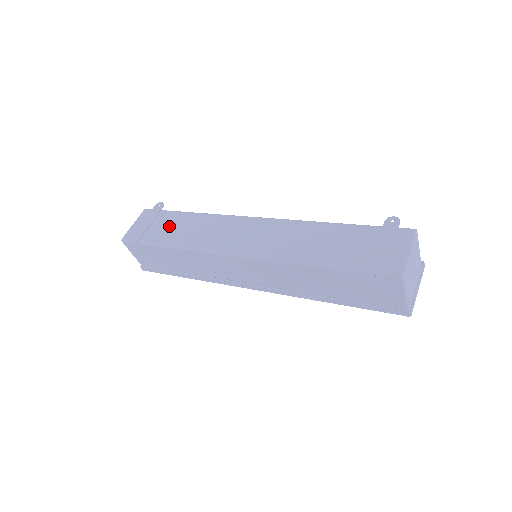
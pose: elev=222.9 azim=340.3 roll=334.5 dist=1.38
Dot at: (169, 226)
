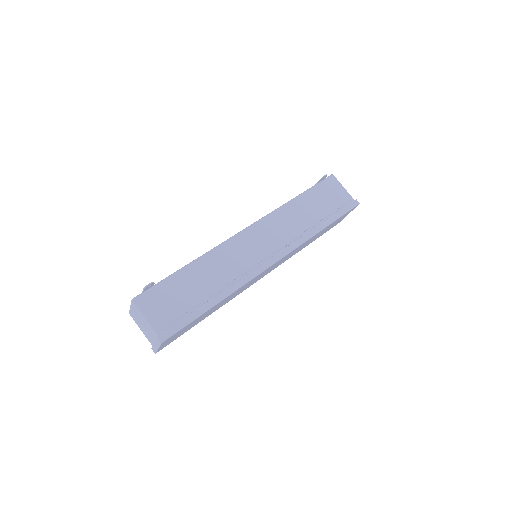
Dot at: occluded
